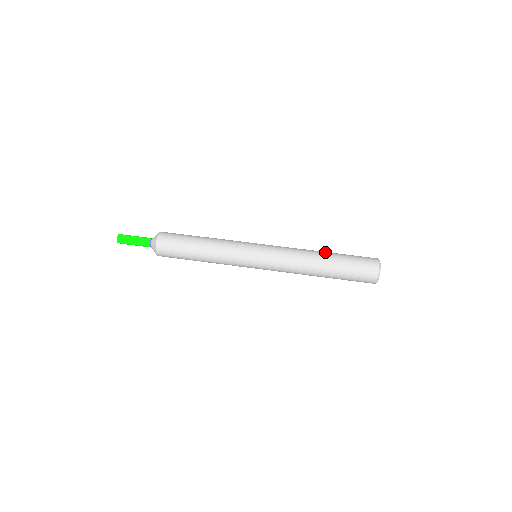
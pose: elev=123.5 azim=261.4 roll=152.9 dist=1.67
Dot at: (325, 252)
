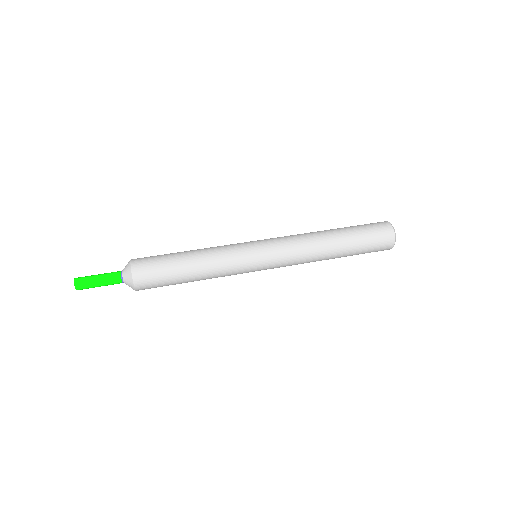
Dot at: (331, 229)
